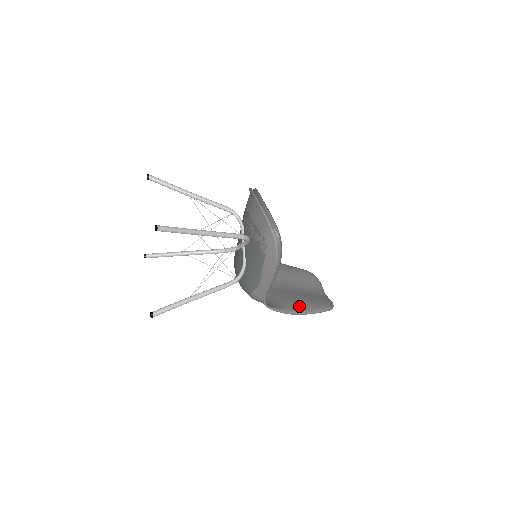
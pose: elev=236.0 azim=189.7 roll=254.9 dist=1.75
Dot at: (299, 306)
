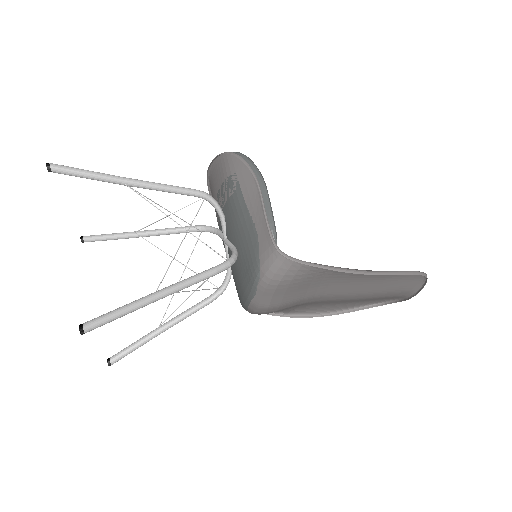
Dot at: occluded
